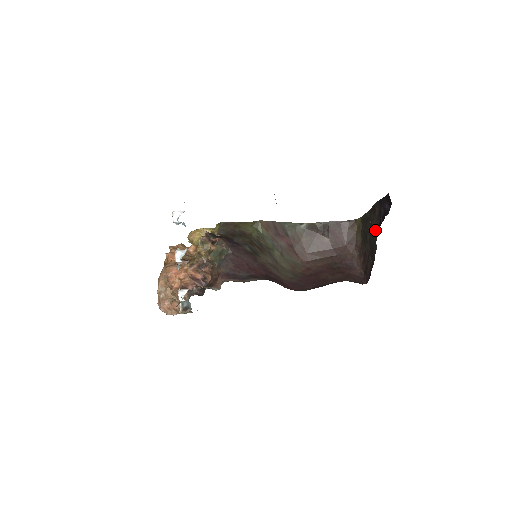
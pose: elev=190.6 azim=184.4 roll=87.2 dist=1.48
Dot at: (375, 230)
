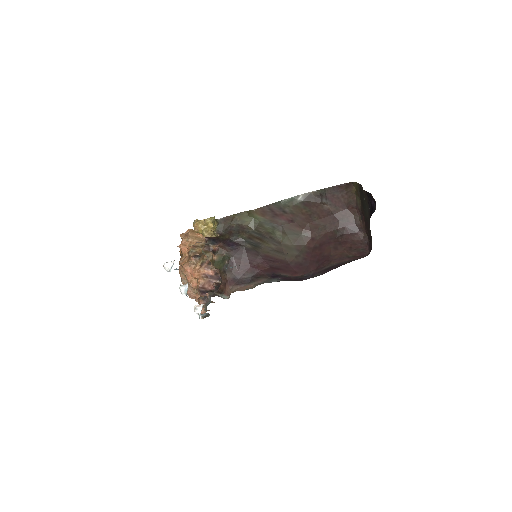
Dot at: (368, 213)
